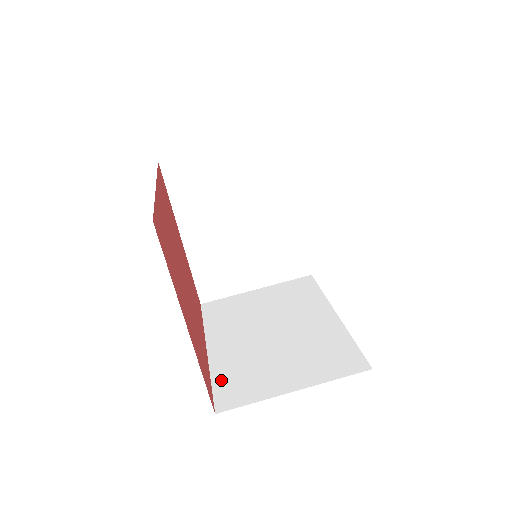
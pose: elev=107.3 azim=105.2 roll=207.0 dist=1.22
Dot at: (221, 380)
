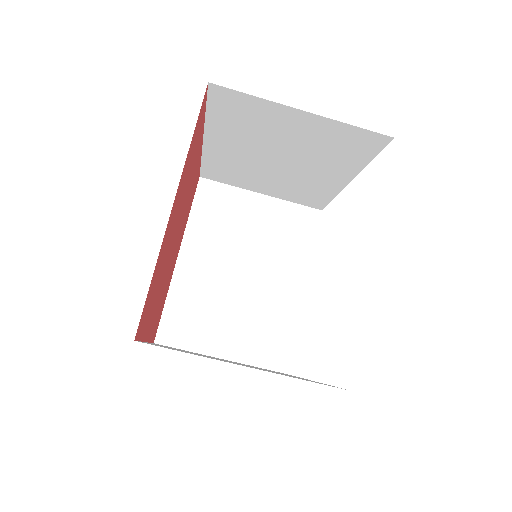
Dot at: (173, 307)
